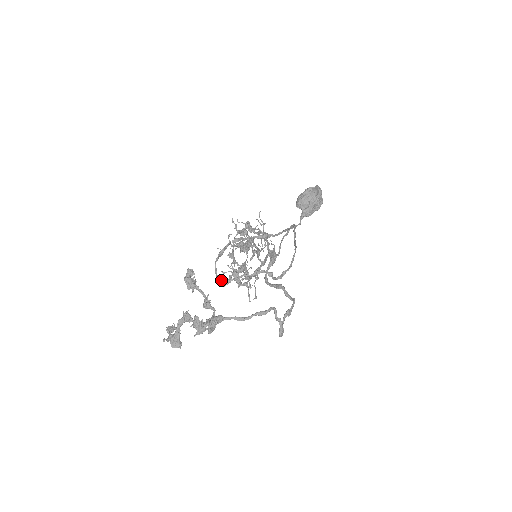
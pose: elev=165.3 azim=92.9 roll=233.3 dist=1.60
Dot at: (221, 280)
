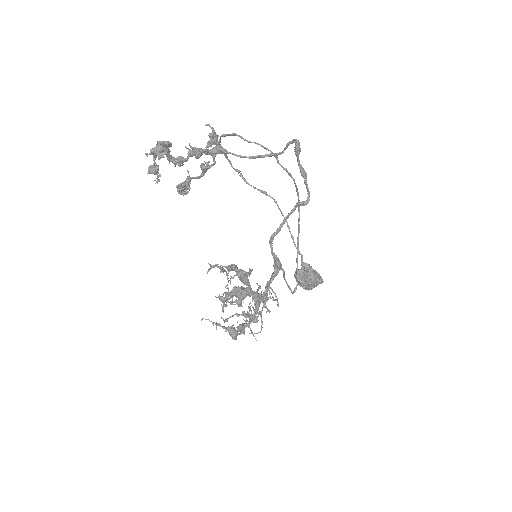
Dot at: (226, 134)
